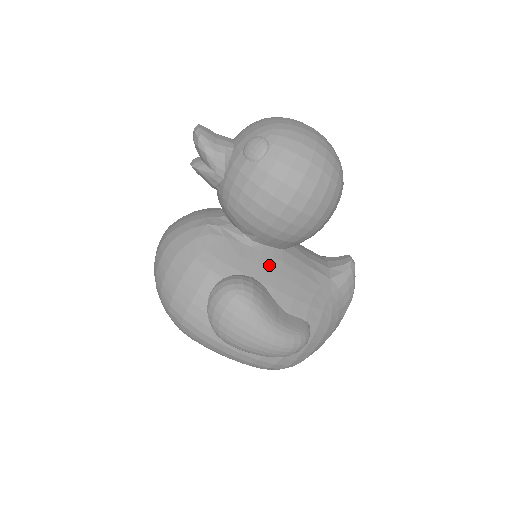
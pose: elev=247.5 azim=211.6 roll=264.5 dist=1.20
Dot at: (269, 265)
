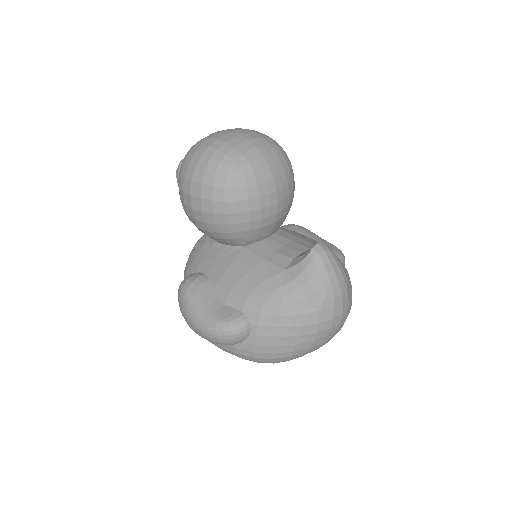
Dot at: (222, 262)
